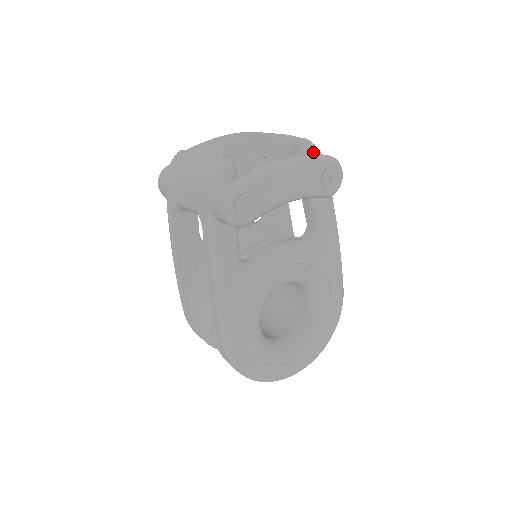
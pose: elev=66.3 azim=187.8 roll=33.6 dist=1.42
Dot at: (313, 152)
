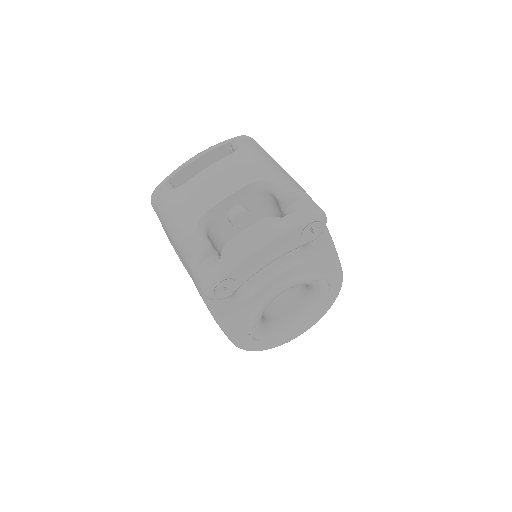
Dot at: (294, 200)
